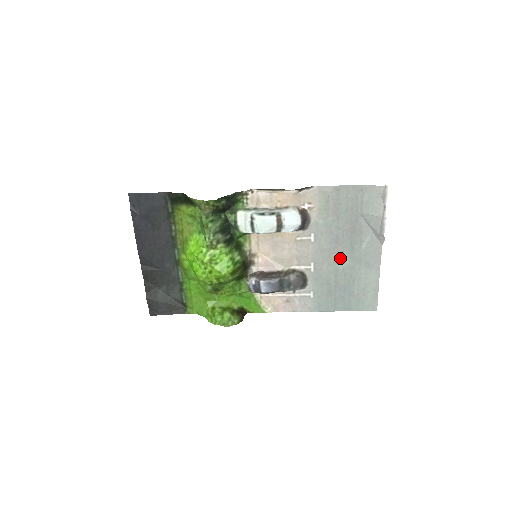
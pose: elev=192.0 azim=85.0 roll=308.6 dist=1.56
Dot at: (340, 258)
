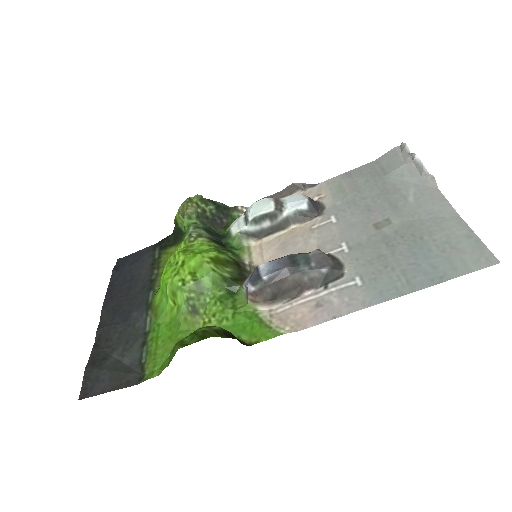
Dot at: (383, 224)
